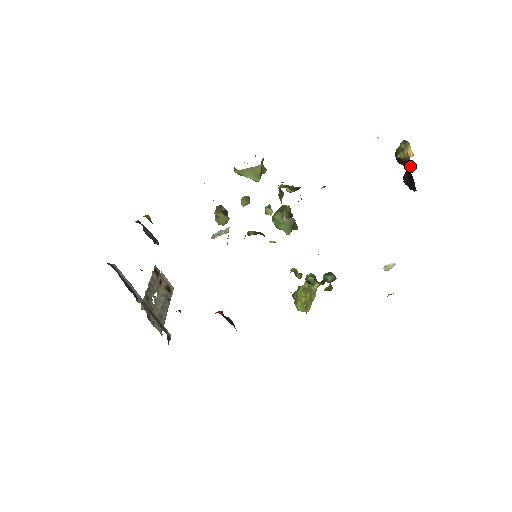
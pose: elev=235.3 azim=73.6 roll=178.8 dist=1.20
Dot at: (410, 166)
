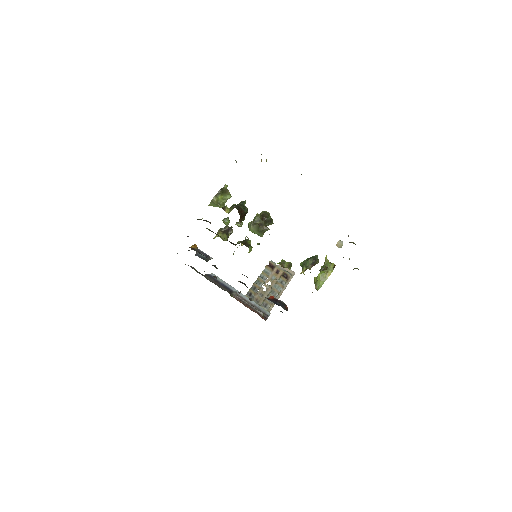
Dot at: occluded
